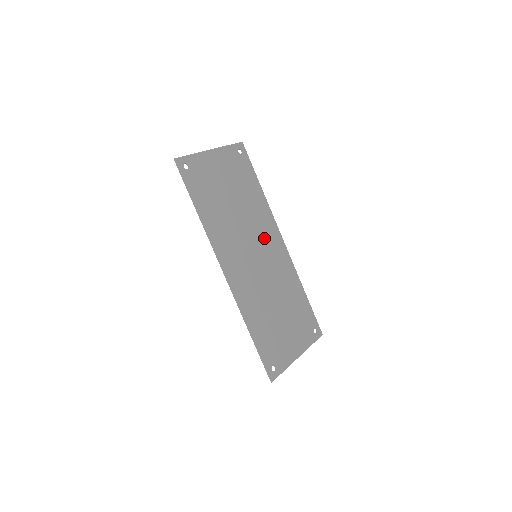
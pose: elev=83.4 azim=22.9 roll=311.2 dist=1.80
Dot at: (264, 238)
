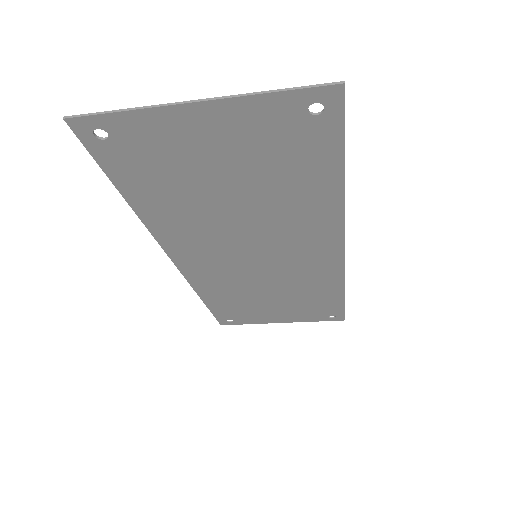
Dot at: (292, 243)
